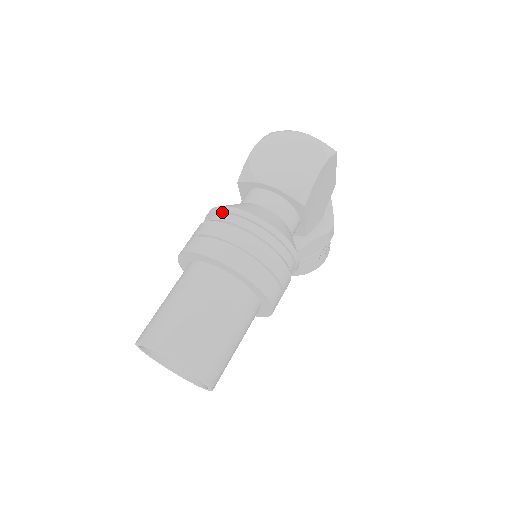
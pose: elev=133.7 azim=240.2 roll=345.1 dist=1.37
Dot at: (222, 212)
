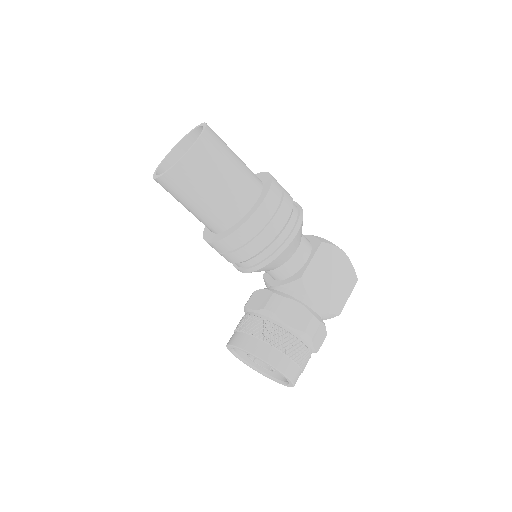
Dot at: occluded
